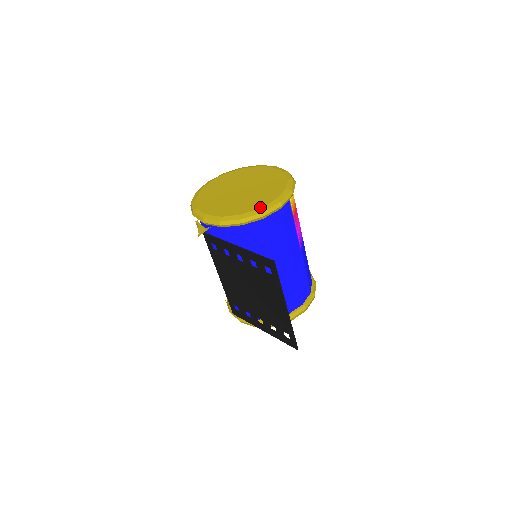
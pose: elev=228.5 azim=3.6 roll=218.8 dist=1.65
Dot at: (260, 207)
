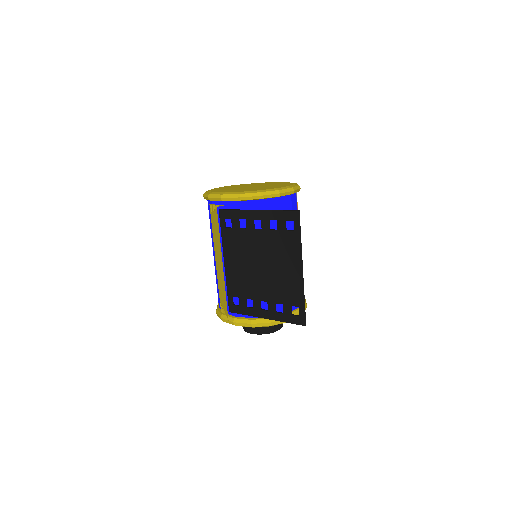
Dot at: (276, 188)
